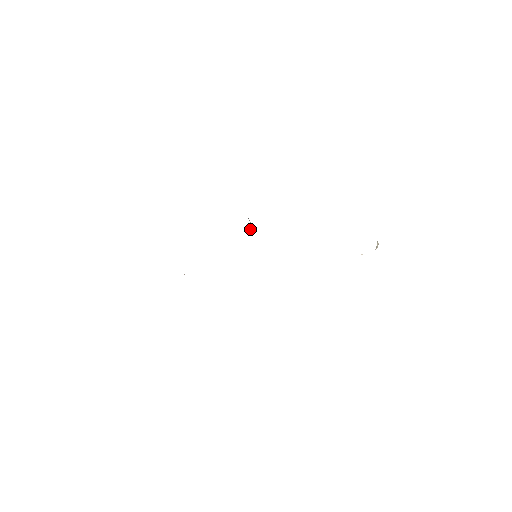
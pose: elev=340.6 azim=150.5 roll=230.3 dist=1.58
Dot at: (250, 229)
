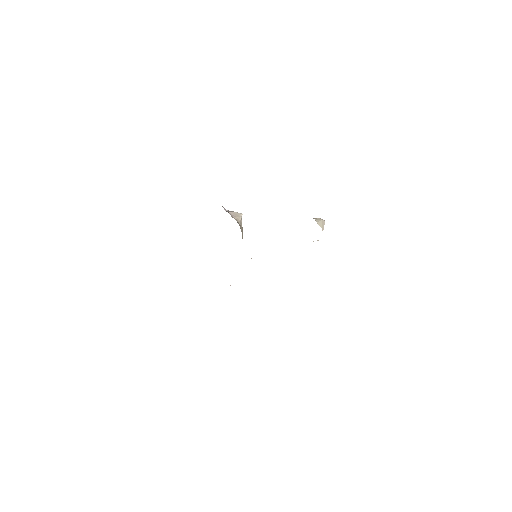
Dot at: (239, 224)
